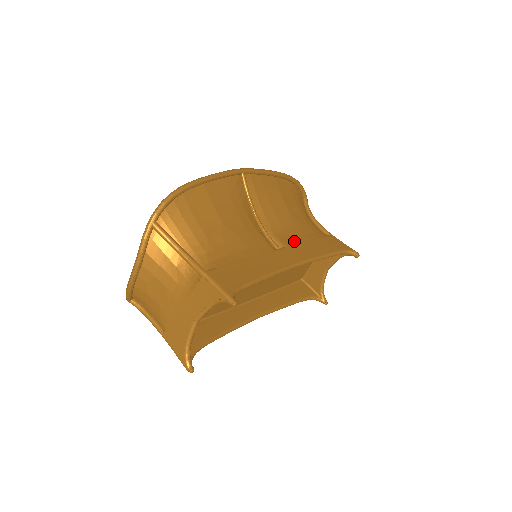
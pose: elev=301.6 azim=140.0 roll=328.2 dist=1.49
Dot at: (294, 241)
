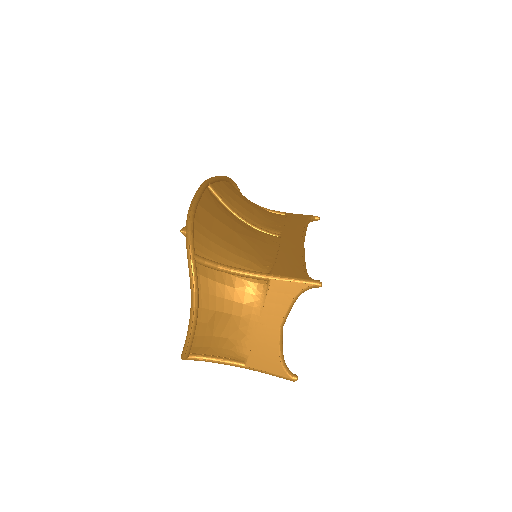
Dot at: (279, 226)
